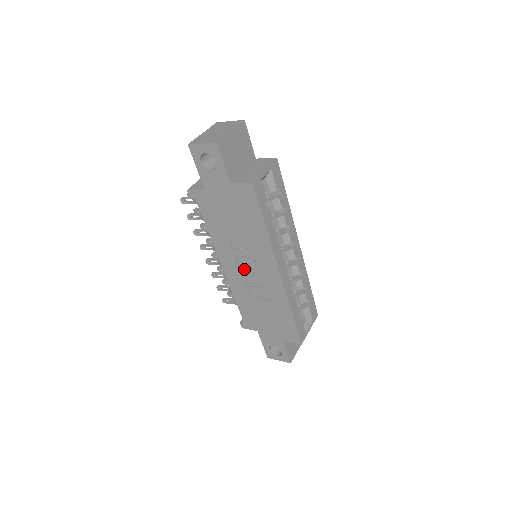
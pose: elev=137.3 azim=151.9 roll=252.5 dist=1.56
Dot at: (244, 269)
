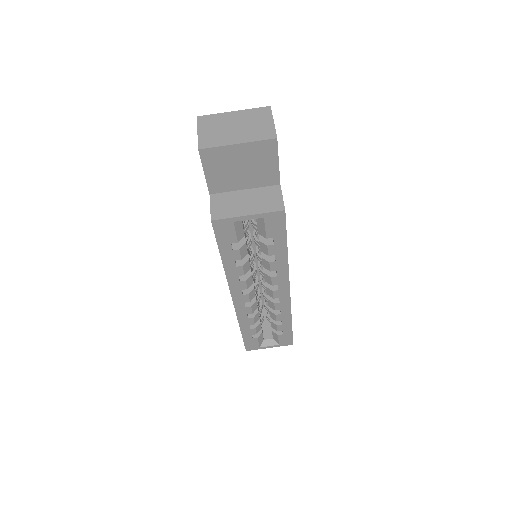
Dot at: occluded
